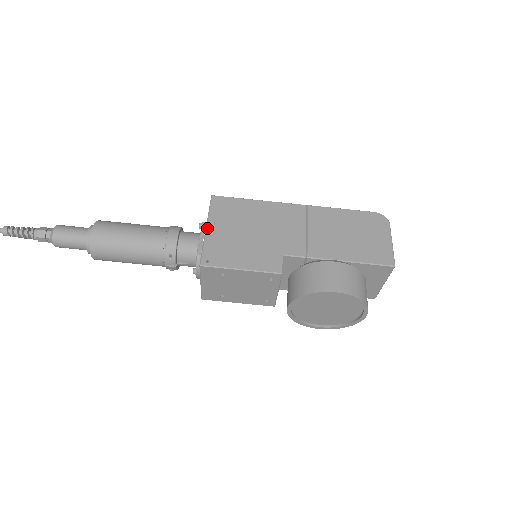
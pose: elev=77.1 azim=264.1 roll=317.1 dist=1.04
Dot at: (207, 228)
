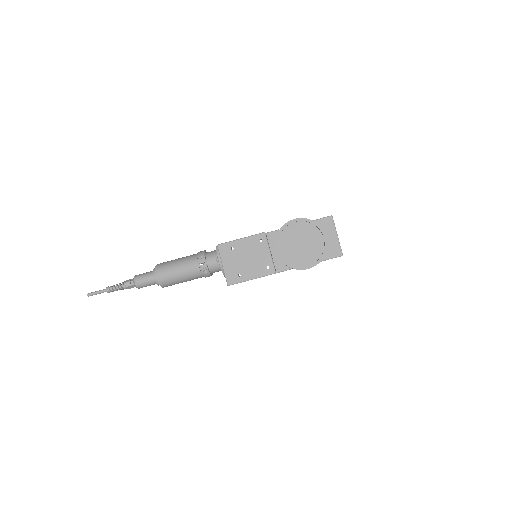
Dot at: occluded
